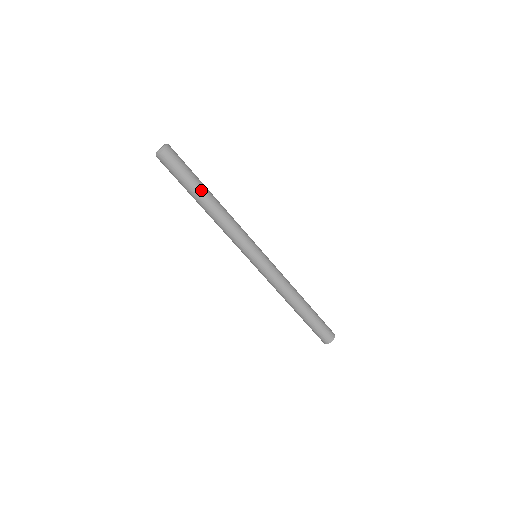
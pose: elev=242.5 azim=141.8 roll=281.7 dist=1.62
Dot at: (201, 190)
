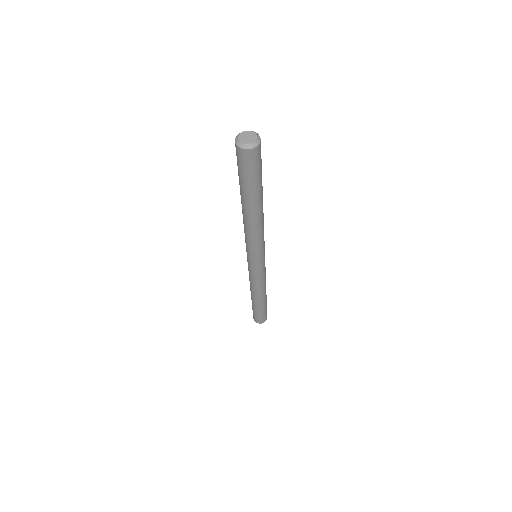
Dot at: (262, 190)
